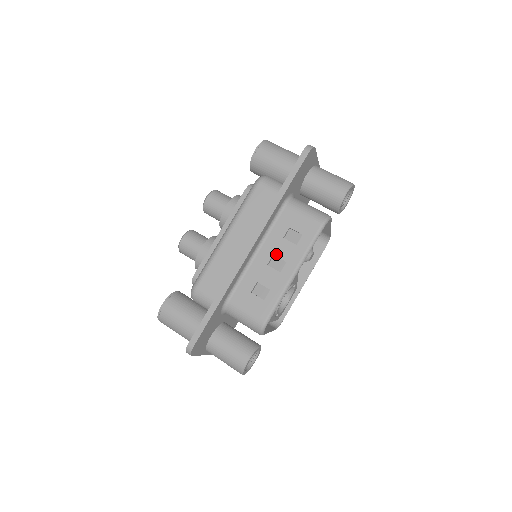
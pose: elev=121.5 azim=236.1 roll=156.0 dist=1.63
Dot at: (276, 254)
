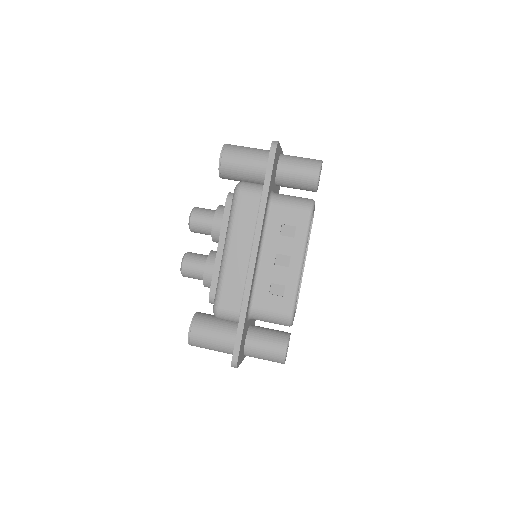
Dot at: (279, 252)
